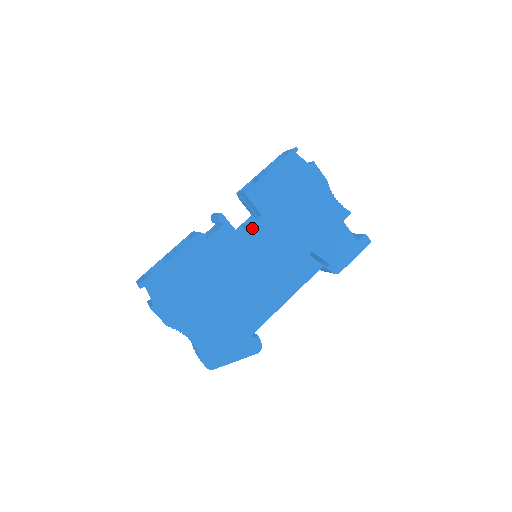
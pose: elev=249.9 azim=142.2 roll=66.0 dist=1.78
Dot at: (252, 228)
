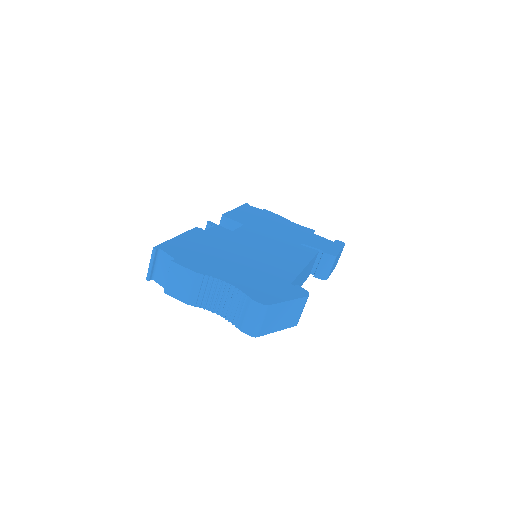
Dot at: (241, 229)
